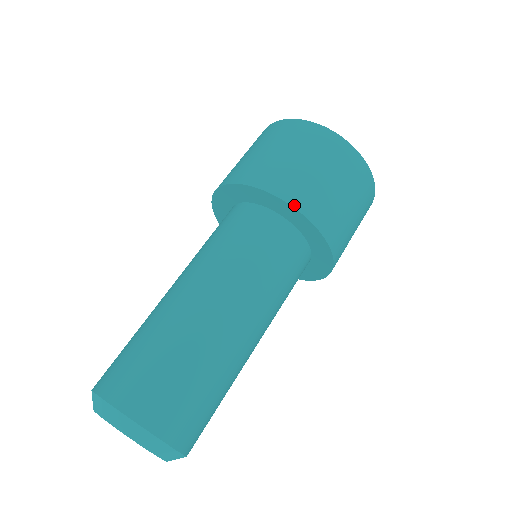
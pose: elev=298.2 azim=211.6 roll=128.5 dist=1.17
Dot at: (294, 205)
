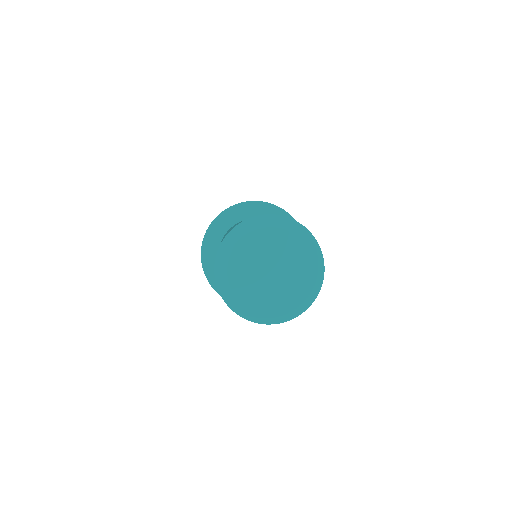
Dot at: occluded
